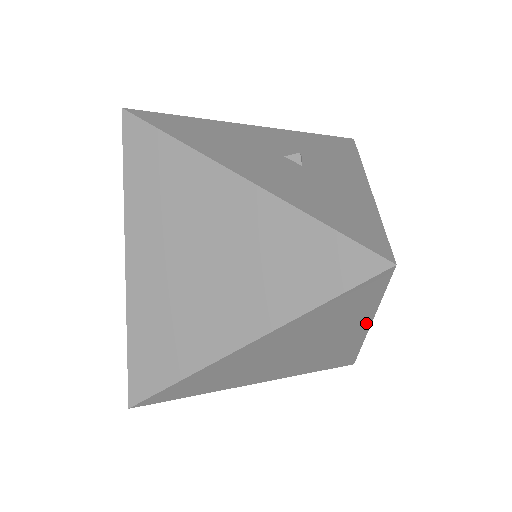
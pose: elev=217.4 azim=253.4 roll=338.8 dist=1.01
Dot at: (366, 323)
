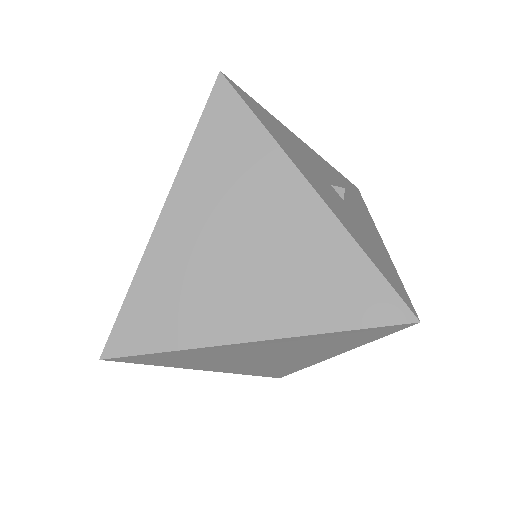
Dot at: (339, 352)
